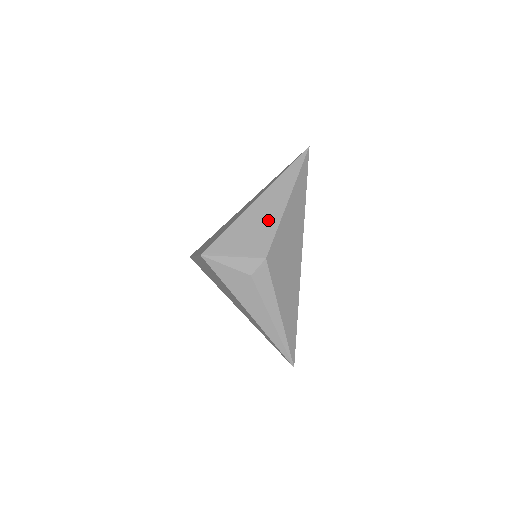
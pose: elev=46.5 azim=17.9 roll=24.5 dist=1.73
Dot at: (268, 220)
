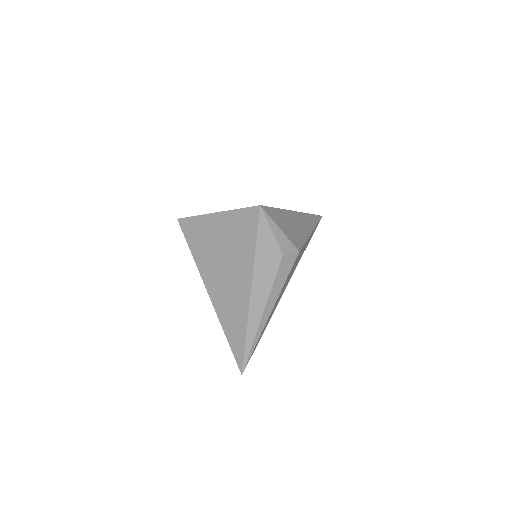
Dot at: (301, 230)
